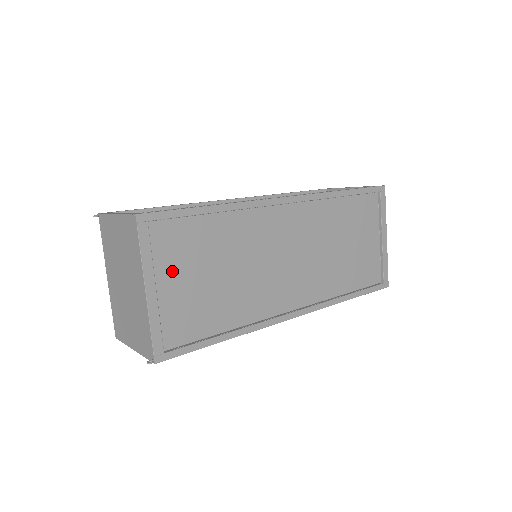
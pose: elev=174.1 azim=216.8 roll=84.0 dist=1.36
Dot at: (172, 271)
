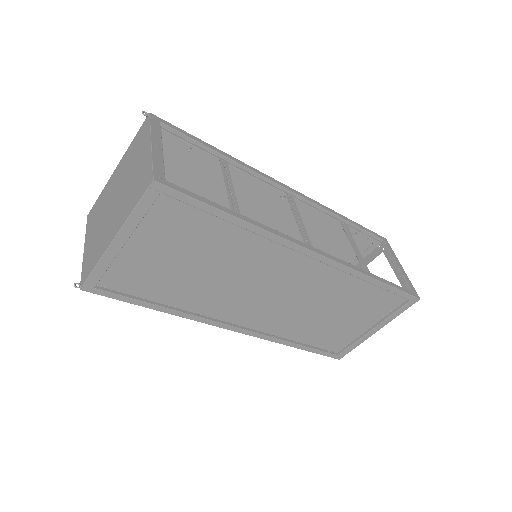
Dot at: (153, 239)
